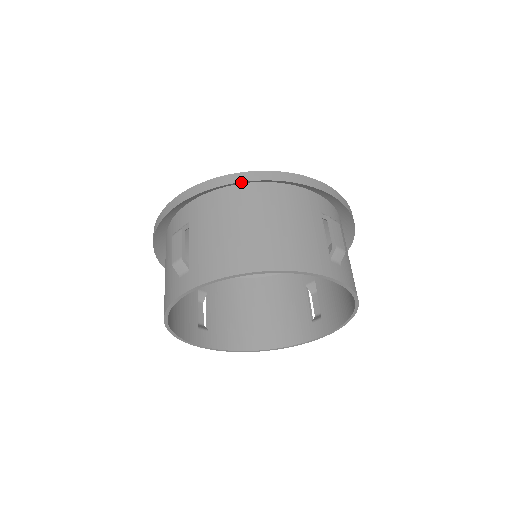
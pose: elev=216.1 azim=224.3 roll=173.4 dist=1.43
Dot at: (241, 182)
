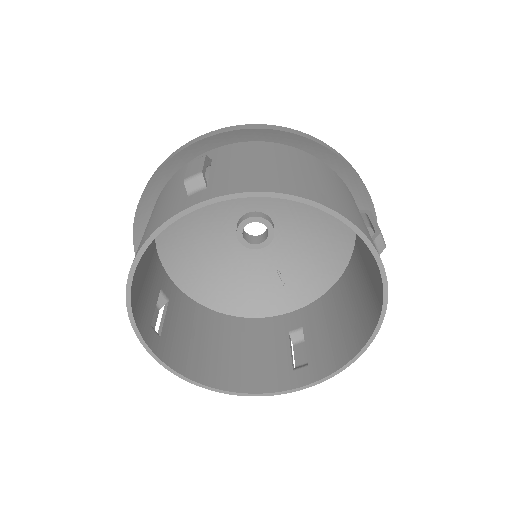
Dot at: (288, 137)
